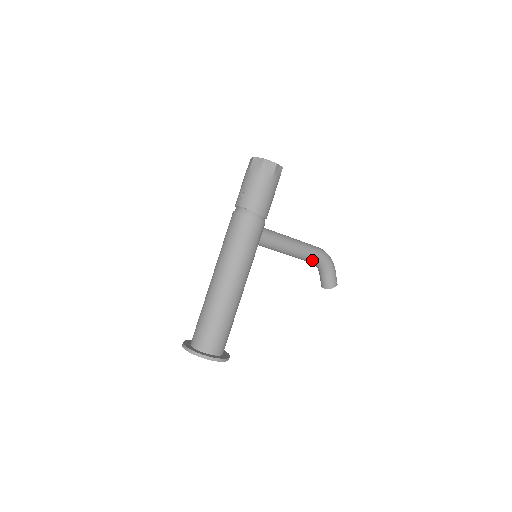
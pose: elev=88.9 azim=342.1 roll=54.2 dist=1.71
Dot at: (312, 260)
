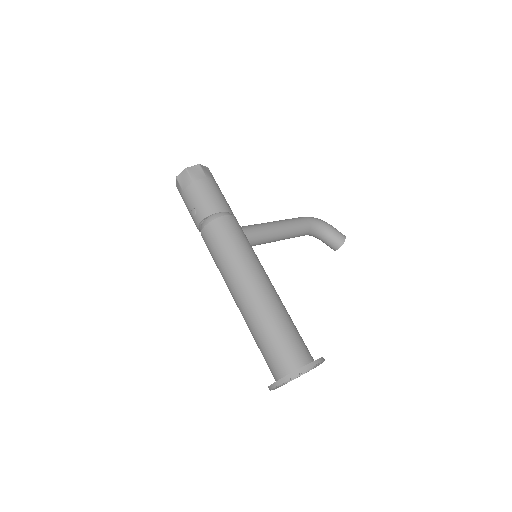
Dot at: (305, 229)
